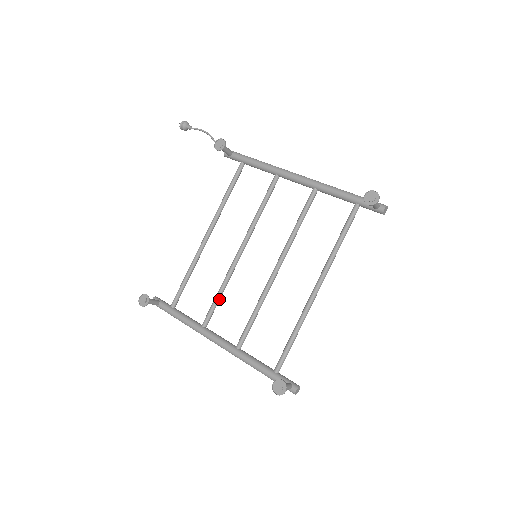
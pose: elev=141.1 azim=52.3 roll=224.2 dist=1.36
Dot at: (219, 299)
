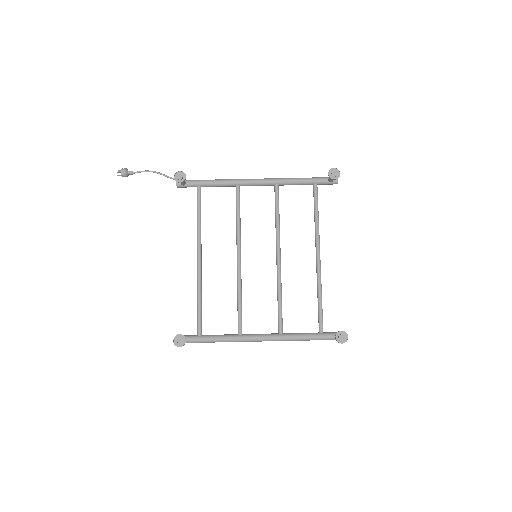
Dot at: (241, 306)
